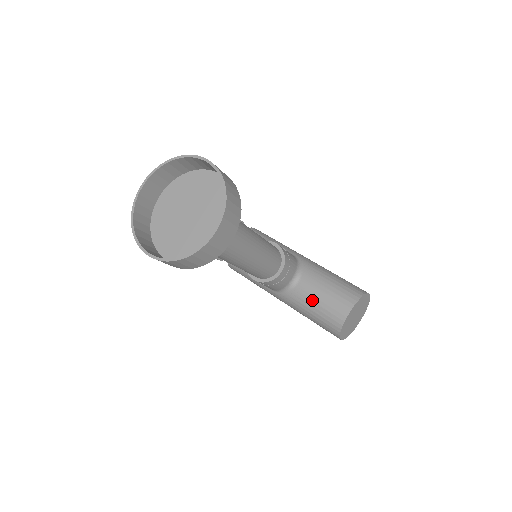
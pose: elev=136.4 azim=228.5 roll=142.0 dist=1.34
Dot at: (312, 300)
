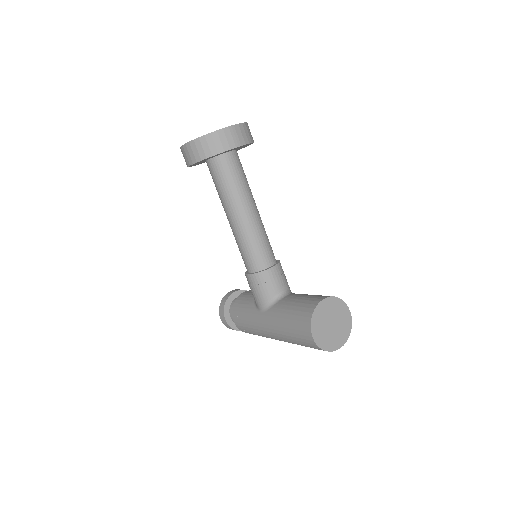
Dot at: (293, 301)
